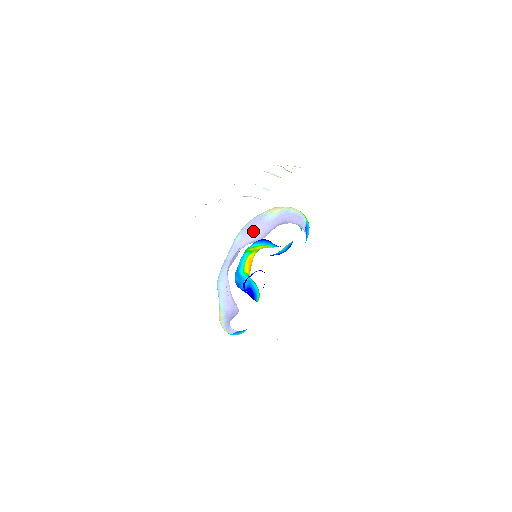
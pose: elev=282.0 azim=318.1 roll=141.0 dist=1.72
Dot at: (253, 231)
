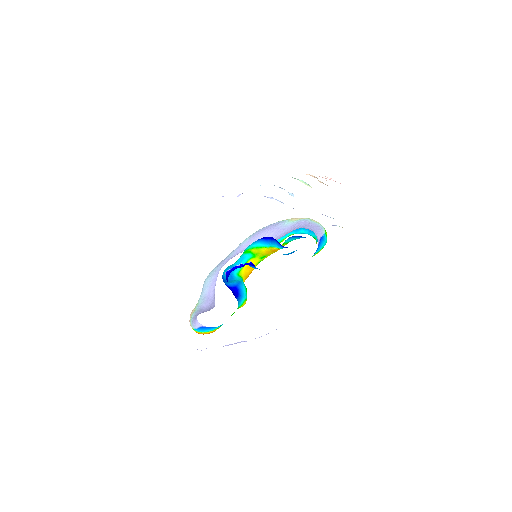
Dot at: (264, 235)
